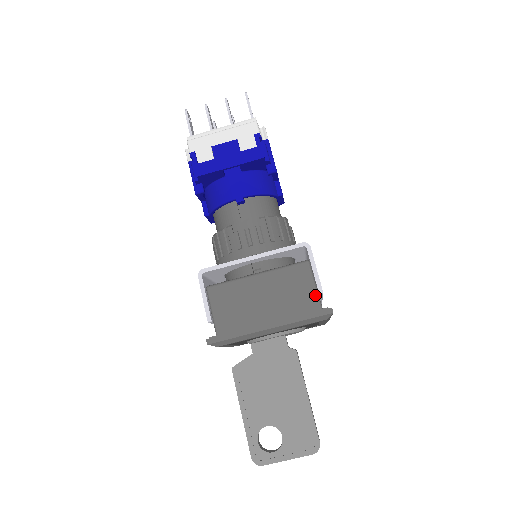
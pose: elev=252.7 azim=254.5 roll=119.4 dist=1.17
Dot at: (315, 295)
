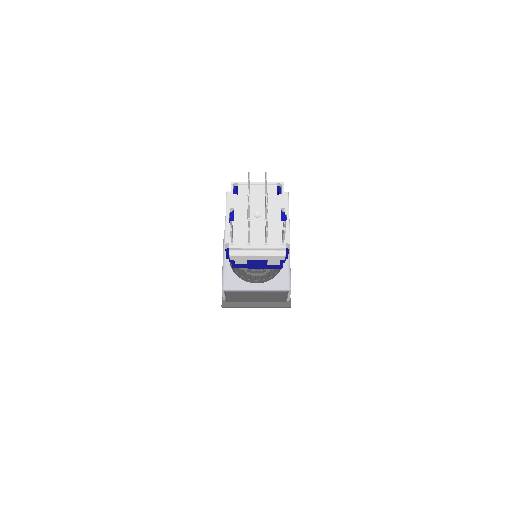
Dot at: (285, 299)
